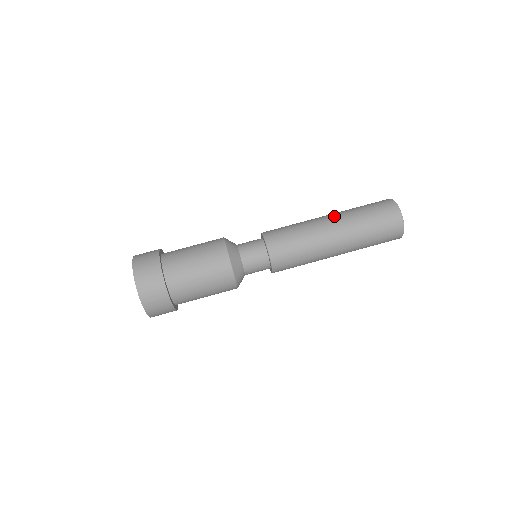
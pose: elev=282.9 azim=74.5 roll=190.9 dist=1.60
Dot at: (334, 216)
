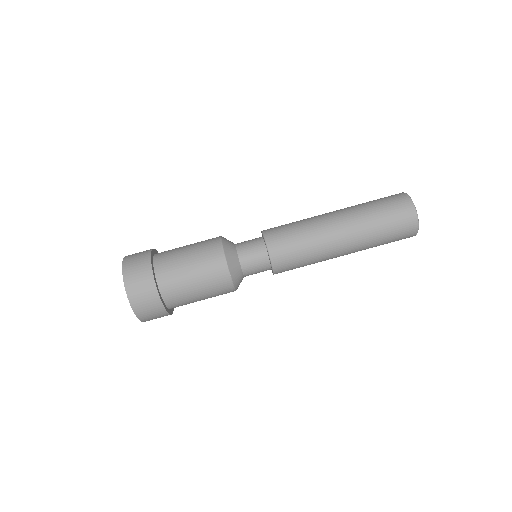
Dot at: (338, 210)
